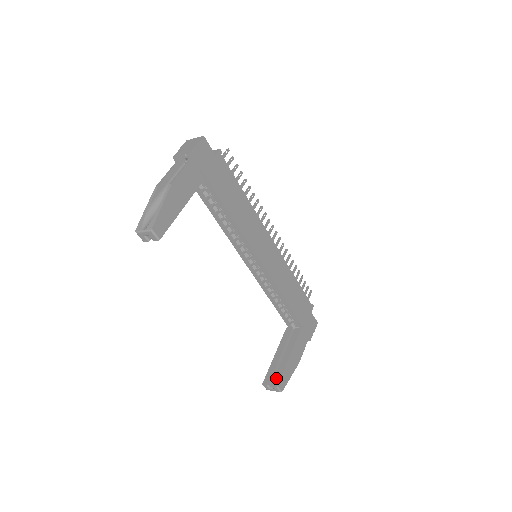
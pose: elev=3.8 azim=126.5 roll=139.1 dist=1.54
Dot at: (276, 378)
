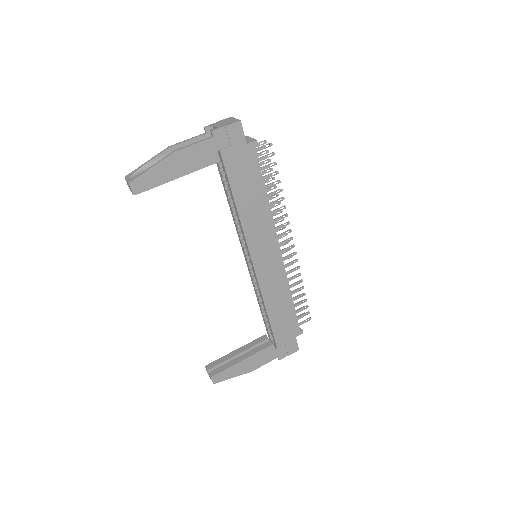
Dot at: (217, 369)
